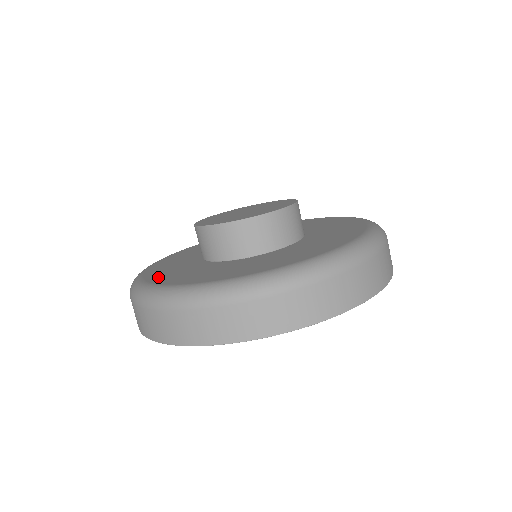
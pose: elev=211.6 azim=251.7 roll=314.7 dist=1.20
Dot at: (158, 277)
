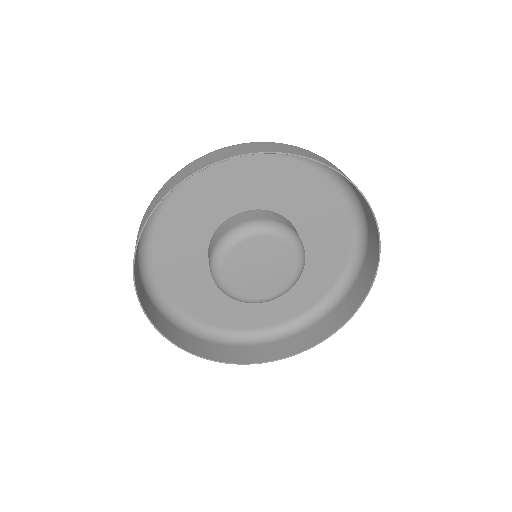
Dot at: (165, 268)
